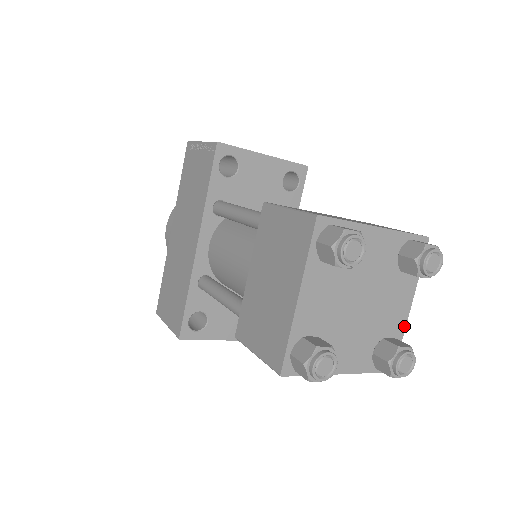
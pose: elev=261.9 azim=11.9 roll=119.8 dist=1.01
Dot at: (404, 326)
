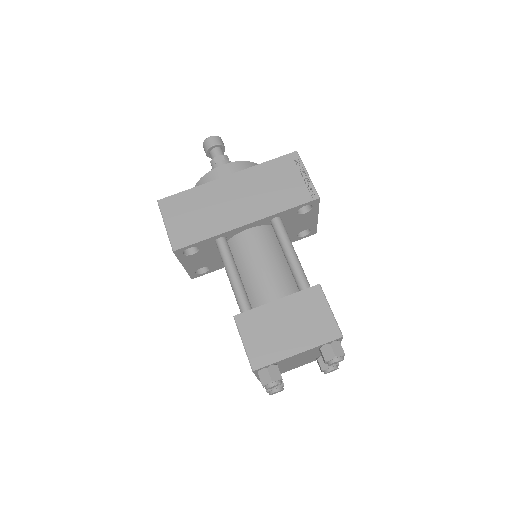
Dot at: (286, 371)
